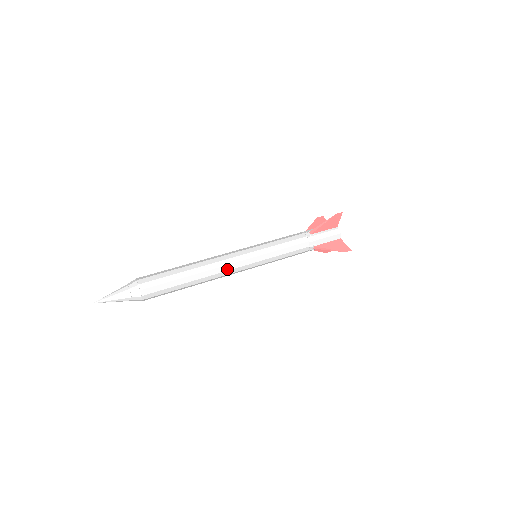
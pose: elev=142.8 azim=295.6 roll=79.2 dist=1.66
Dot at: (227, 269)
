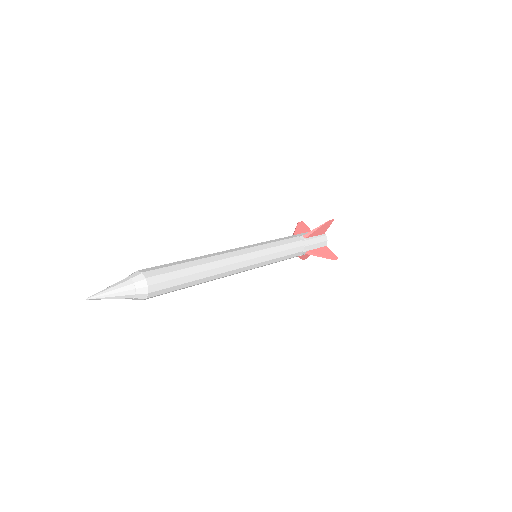
Dot at: (235, 268)
